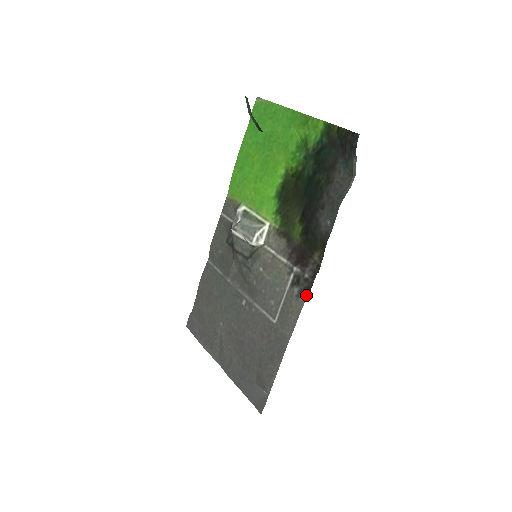
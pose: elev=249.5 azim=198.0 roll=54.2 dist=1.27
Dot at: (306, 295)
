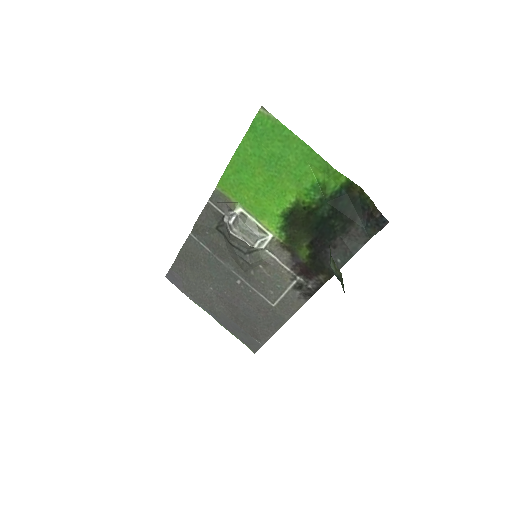
Dot at: (308, 299)
